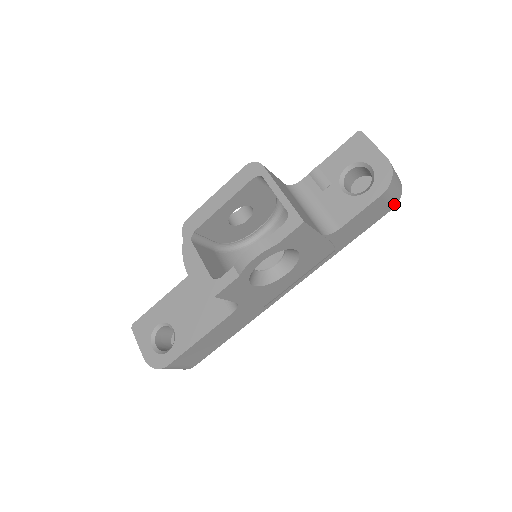
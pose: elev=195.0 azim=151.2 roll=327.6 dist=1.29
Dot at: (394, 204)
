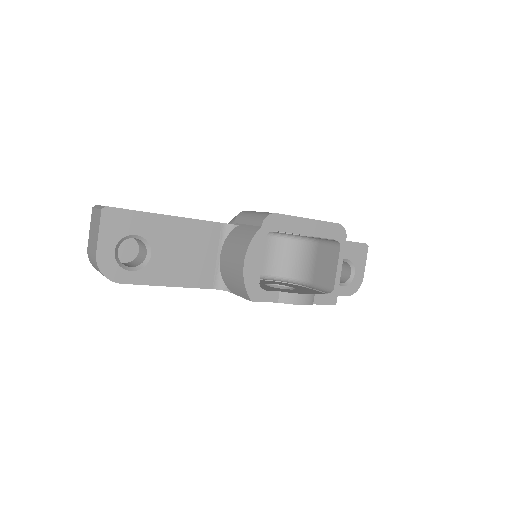
Dot at: occluded
